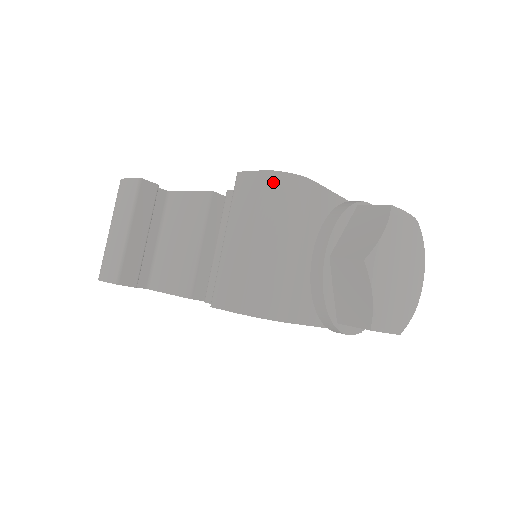
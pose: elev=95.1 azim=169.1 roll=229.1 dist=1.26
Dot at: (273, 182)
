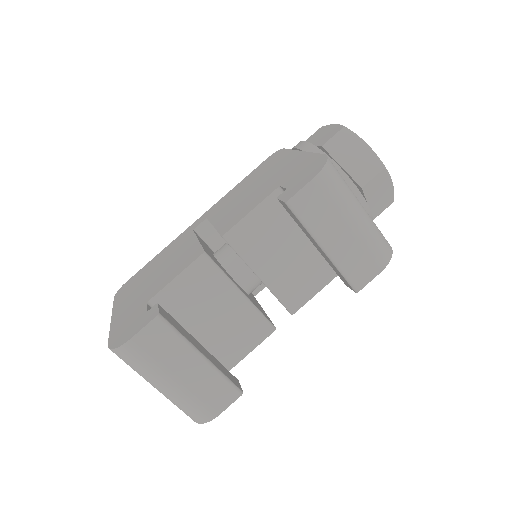
Dot at: (327, 179)
